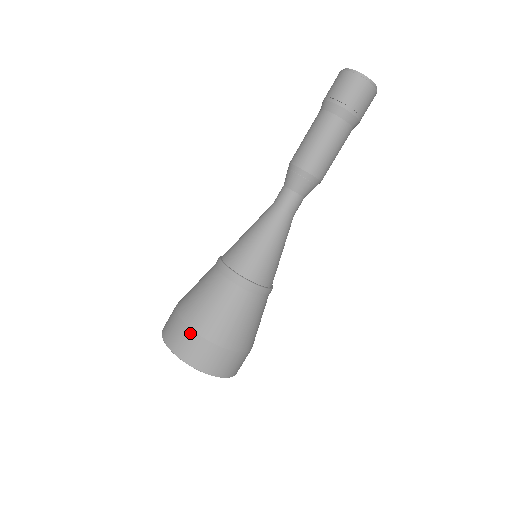
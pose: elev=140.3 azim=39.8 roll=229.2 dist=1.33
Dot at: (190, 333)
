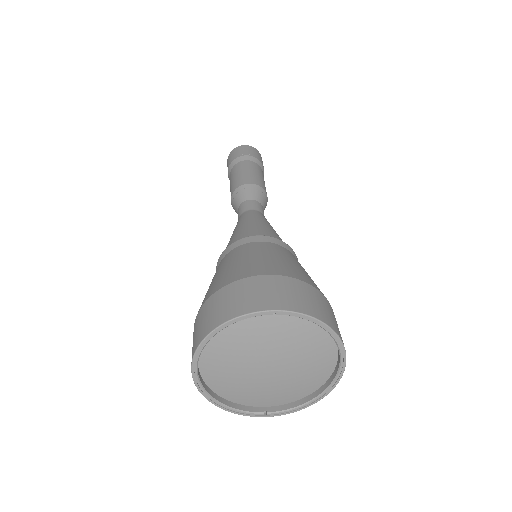
Dot at: (290, 280)
